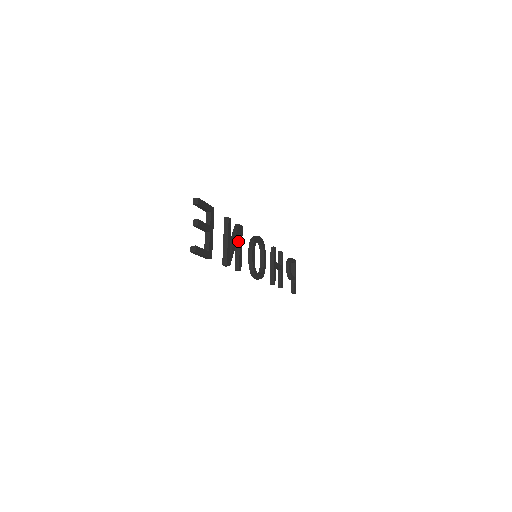
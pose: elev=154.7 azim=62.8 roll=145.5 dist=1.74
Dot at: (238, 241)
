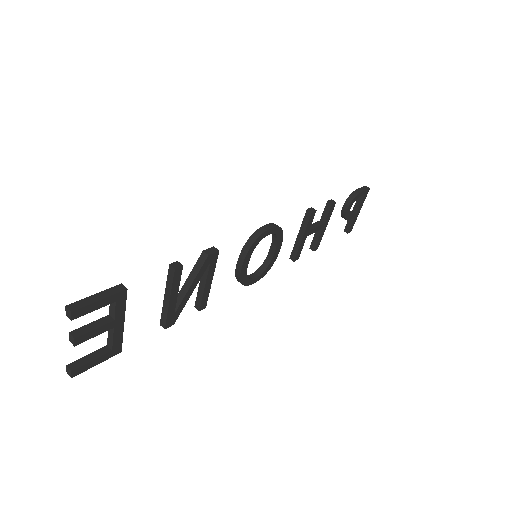
Dot at: (205, 274)
